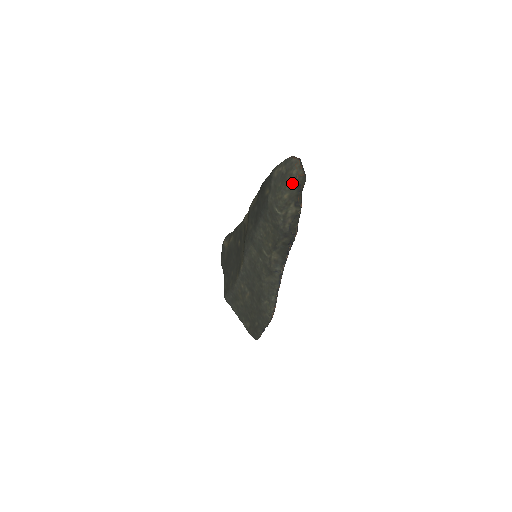
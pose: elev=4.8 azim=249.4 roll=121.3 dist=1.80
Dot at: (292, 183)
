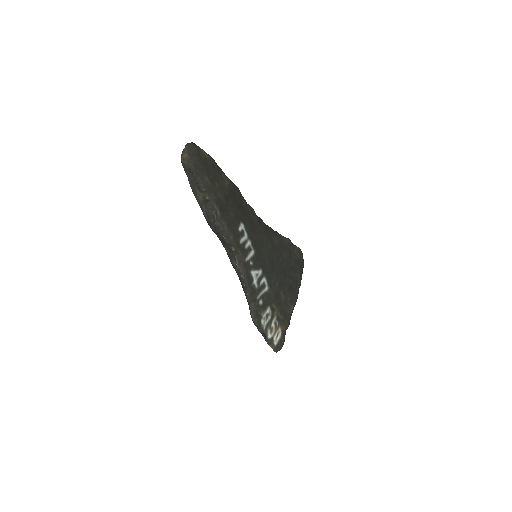
Dot at: (184, 168)
